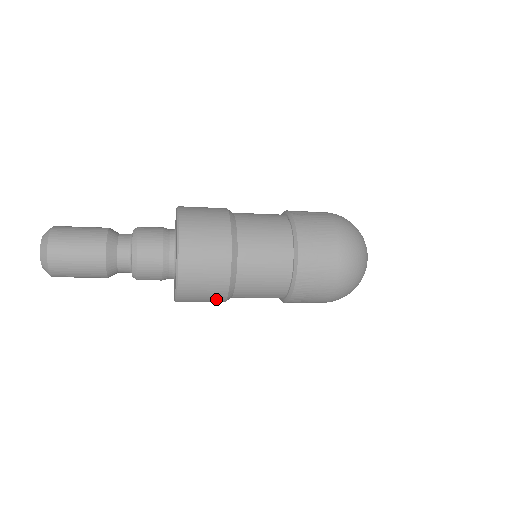
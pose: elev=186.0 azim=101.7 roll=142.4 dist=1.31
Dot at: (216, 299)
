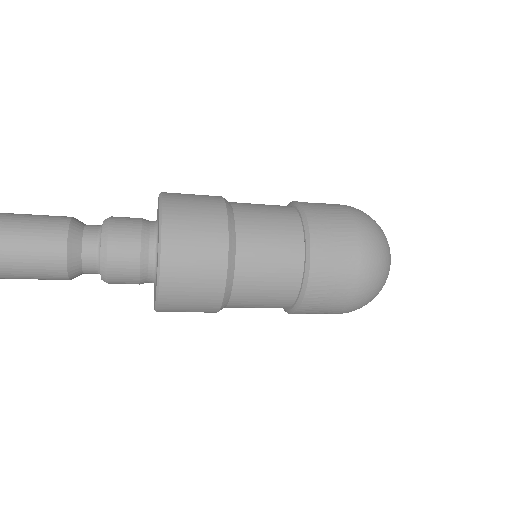
Dot at: (209, 300)
